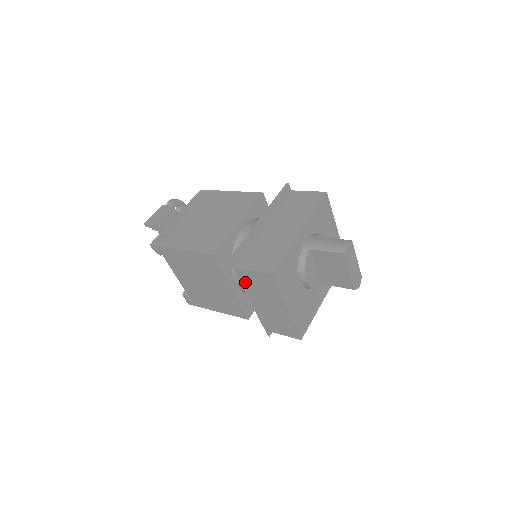
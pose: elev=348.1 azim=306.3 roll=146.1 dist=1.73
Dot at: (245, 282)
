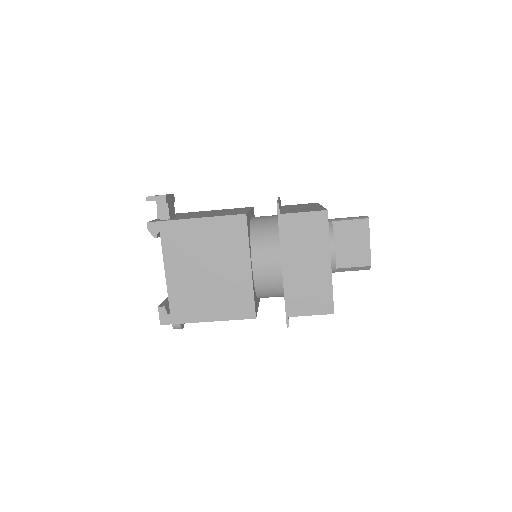
Dot at: (286, 235)
